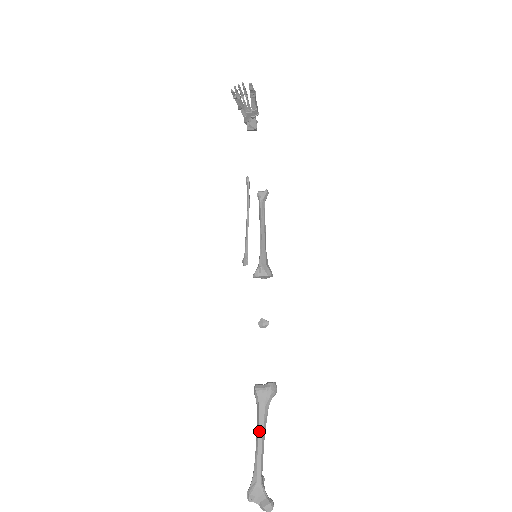
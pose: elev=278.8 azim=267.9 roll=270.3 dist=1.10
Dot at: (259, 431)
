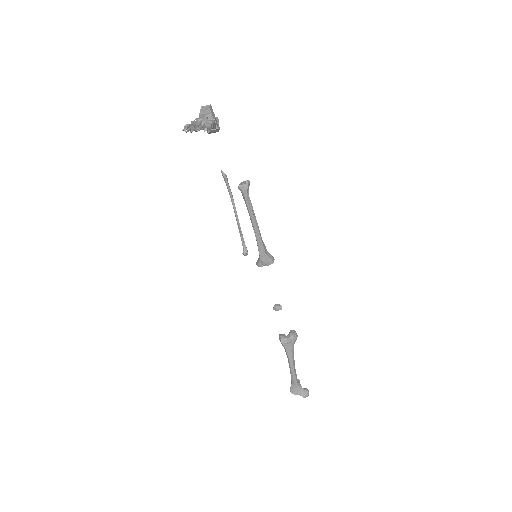
Dot at: (290, 364)
